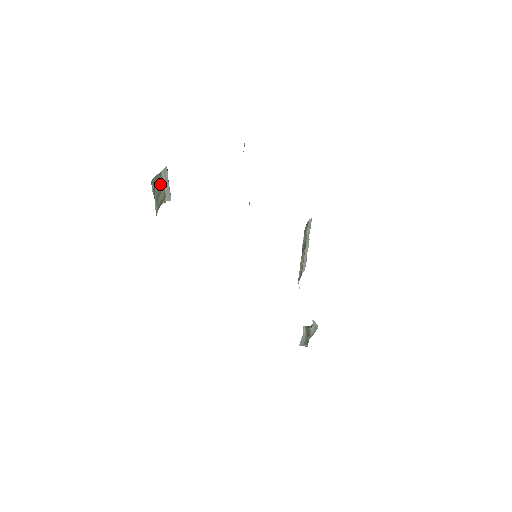
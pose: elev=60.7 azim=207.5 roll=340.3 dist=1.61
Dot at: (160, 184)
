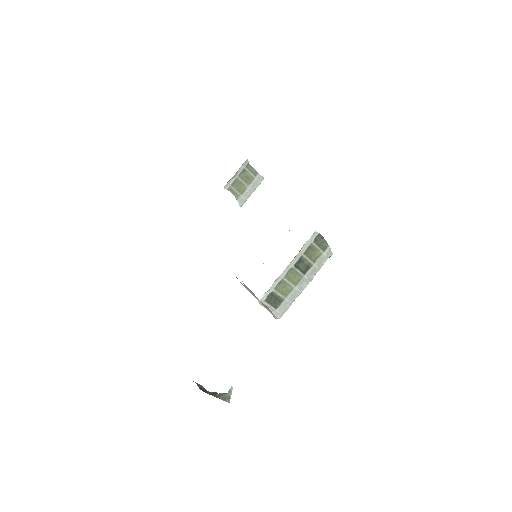
Dot at: (249, 179)
